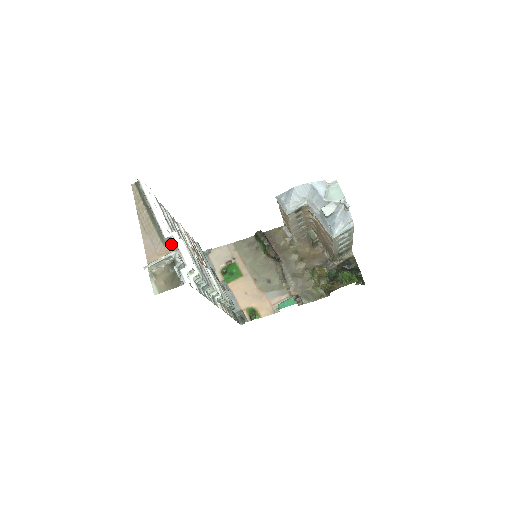
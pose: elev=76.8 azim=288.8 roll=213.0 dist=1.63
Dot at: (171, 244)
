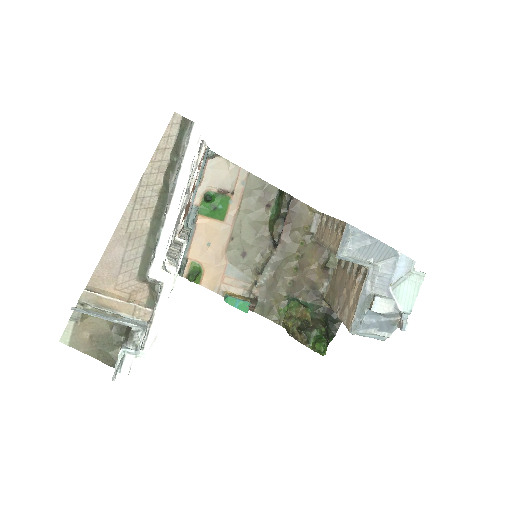
Dot at: (150, 290)
